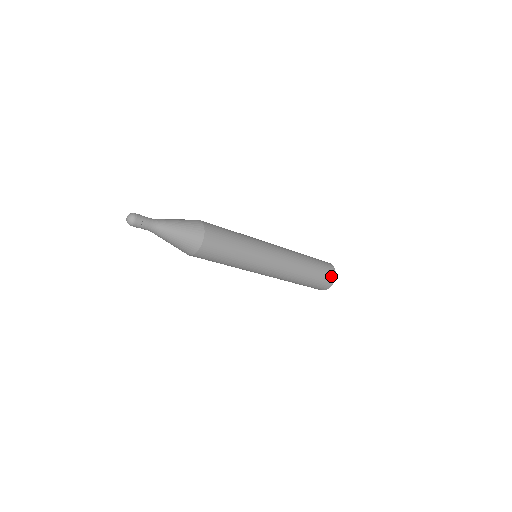
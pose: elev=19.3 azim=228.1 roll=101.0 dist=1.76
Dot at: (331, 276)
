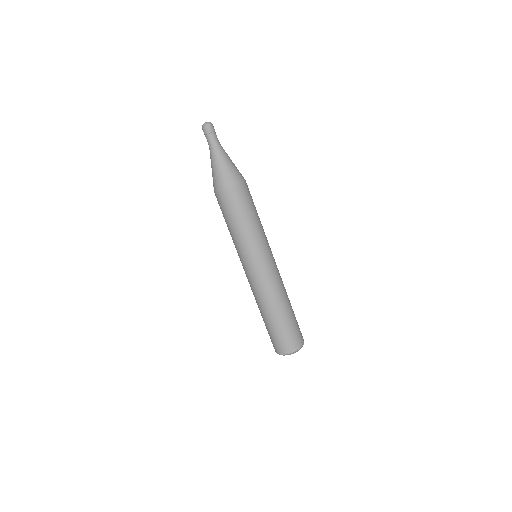
Dot at: occluded
